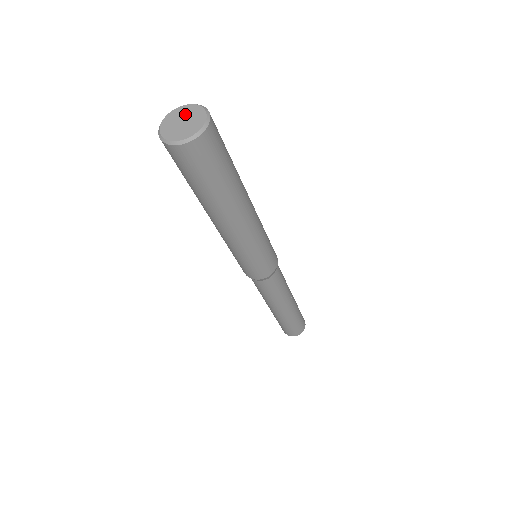
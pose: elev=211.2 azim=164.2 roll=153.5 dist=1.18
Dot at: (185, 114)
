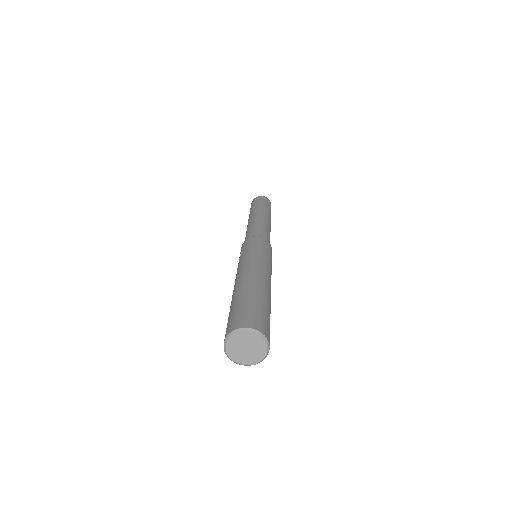
Dot at: (242, 342)
